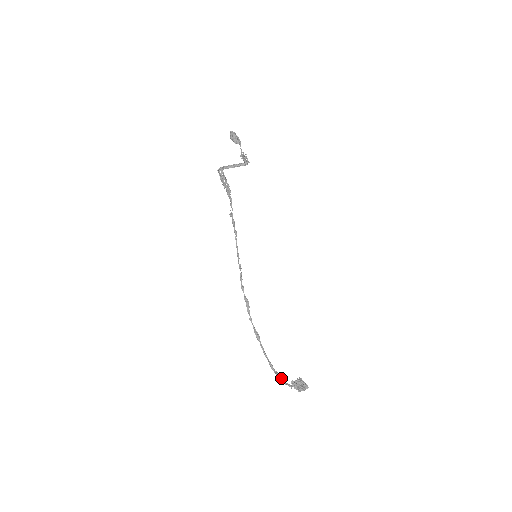
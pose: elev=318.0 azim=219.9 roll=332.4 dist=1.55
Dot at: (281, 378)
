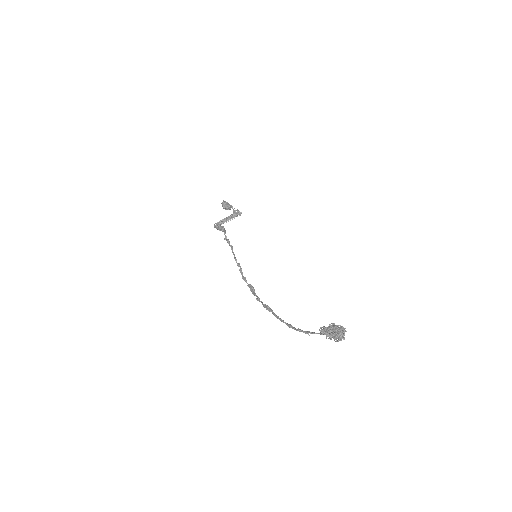
Dot at: (305, 332)
